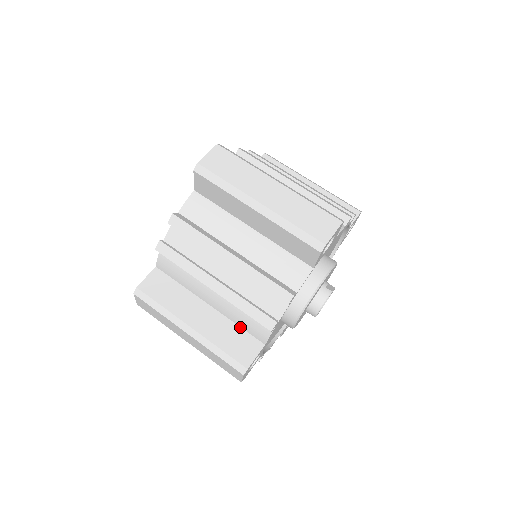
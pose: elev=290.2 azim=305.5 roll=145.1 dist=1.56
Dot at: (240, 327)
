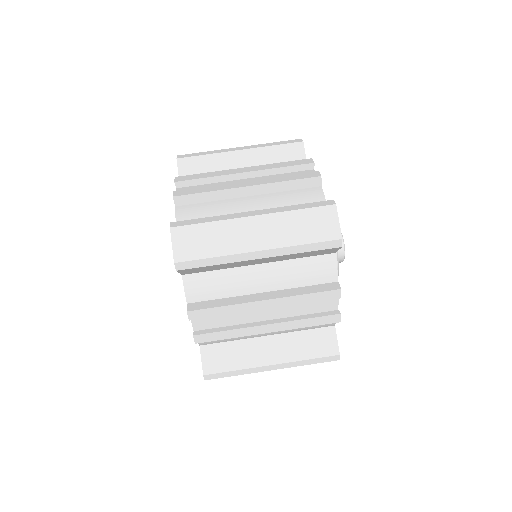
Dot at: (306, 330)
